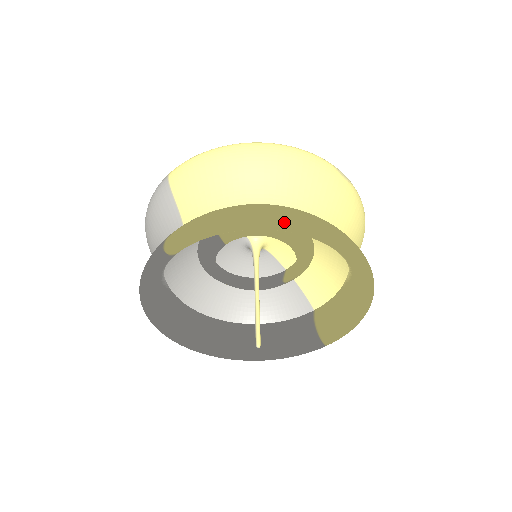
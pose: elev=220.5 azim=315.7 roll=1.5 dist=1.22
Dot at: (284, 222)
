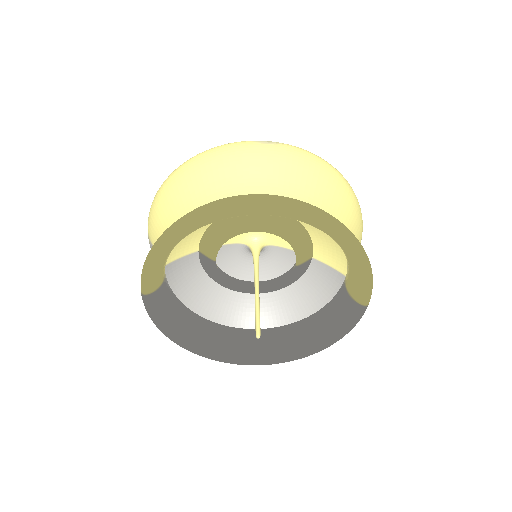
Dot at: (191, 220)
